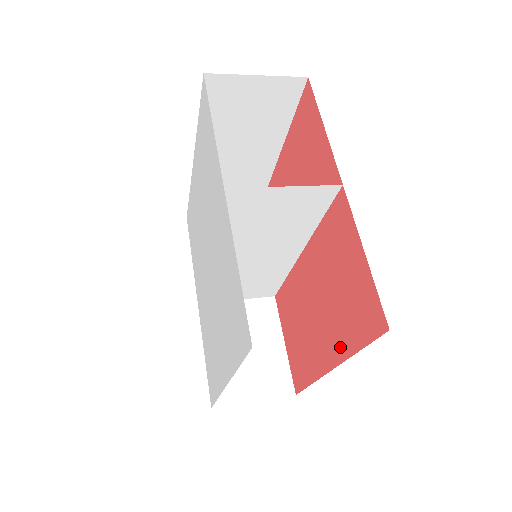
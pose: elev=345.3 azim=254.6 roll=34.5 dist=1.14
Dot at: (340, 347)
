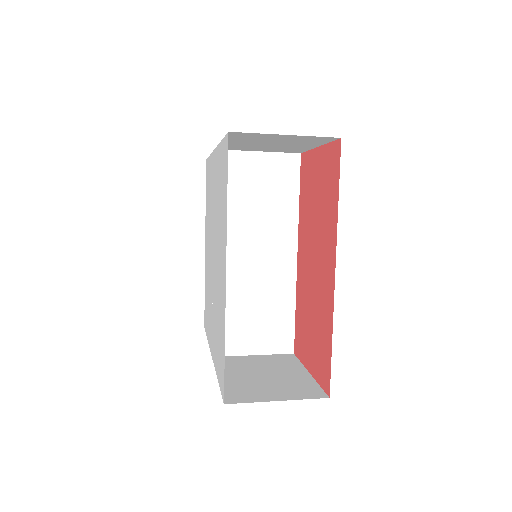
Dot at: (331, 235)
